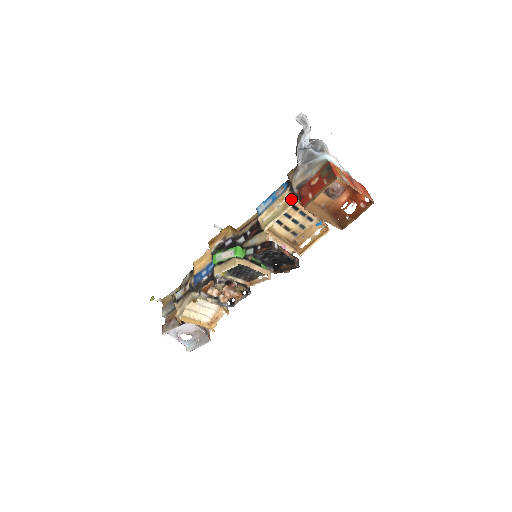
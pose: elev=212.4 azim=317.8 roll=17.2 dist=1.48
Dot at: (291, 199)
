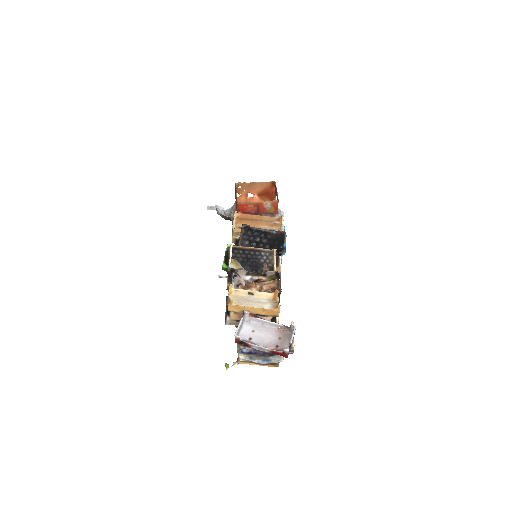
Dot at: occluded
